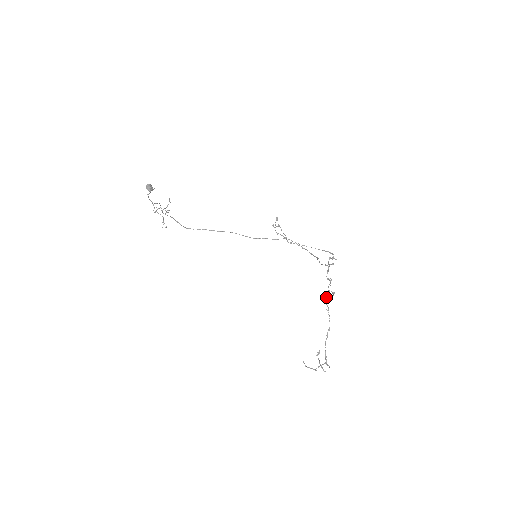
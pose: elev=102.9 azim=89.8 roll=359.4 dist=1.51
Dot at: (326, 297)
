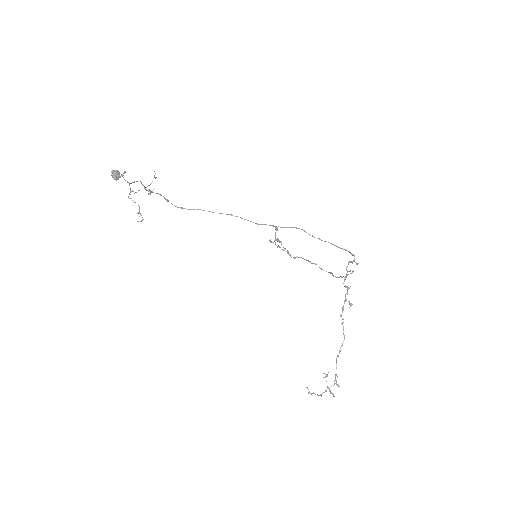
Dot at: occluded
